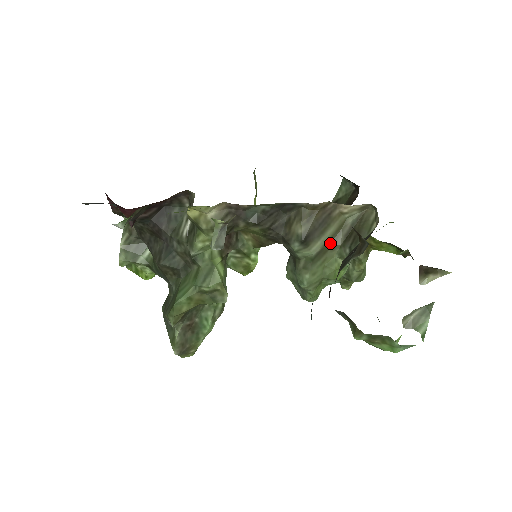
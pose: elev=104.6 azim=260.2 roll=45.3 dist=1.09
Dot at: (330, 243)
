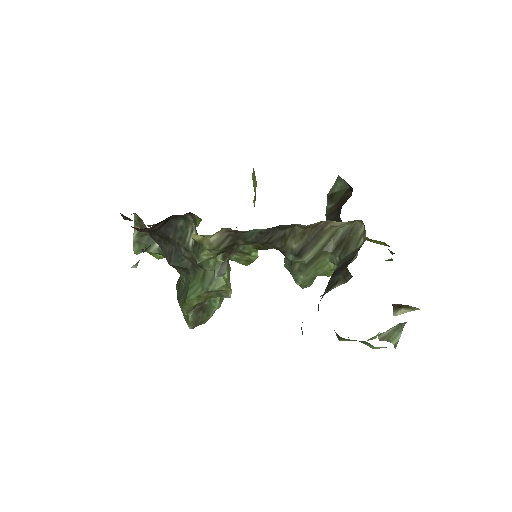
Dot at: (322, 250)
